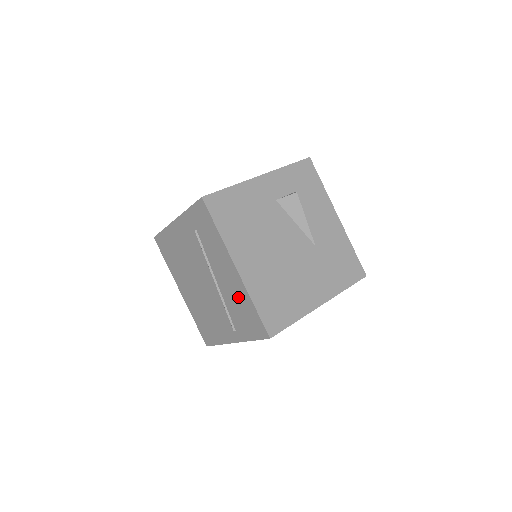
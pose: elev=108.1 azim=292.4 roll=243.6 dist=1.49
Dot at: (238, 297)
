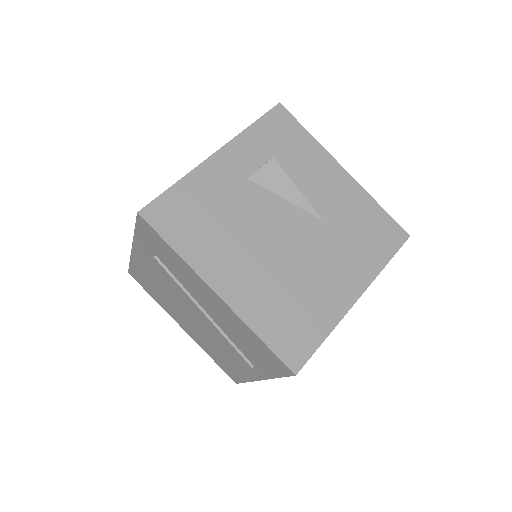
Dot at: (237, 329)
